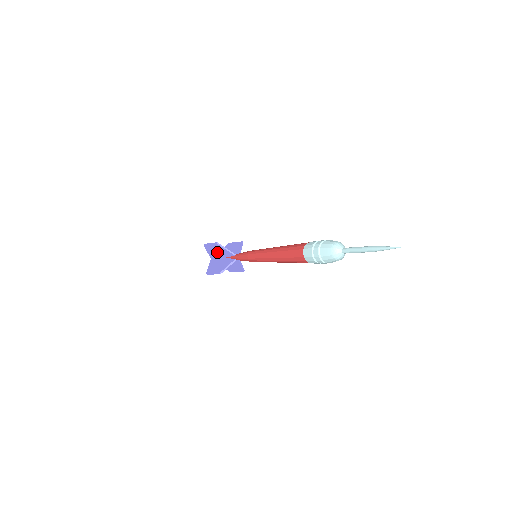
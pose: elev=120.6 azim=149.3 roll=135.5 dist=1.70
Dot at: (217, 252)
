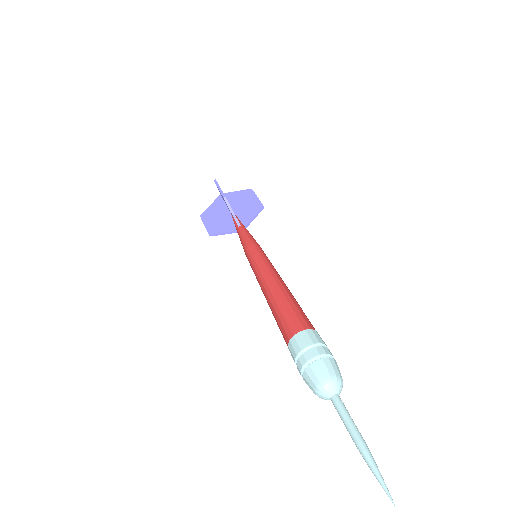
Dot at: occluded
